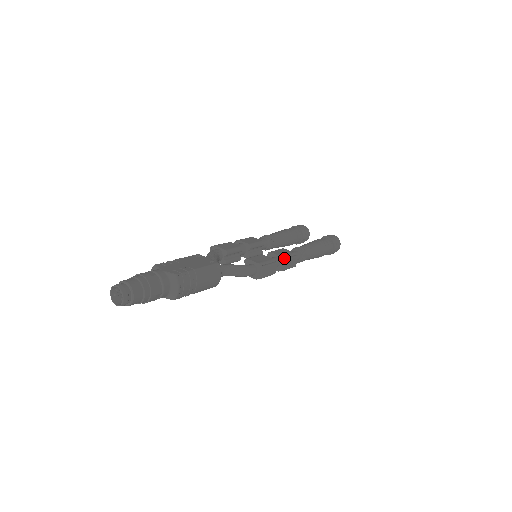
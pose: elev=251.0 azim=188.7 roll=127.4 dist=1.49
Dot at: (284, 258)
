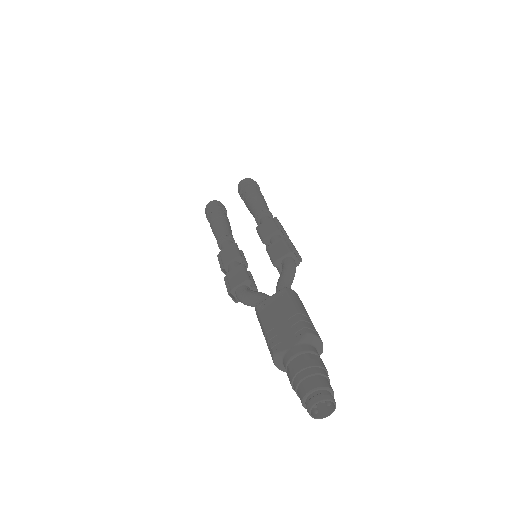
Dot at: (279, 229)
